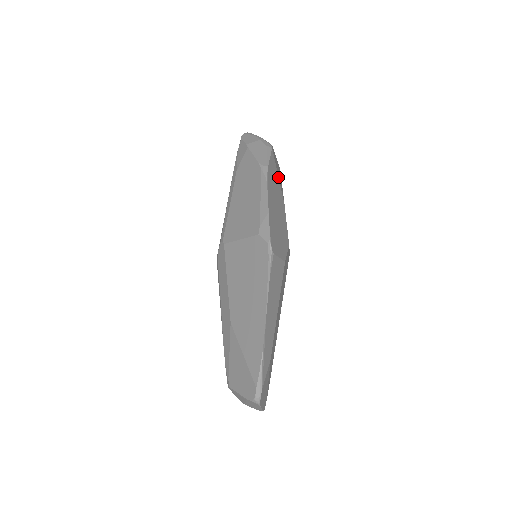
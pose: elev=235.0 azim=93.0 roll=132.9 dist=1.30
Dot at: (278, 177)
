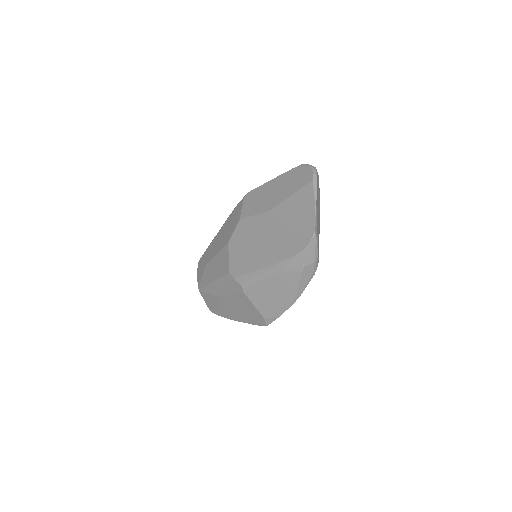
Dot at: occluded
